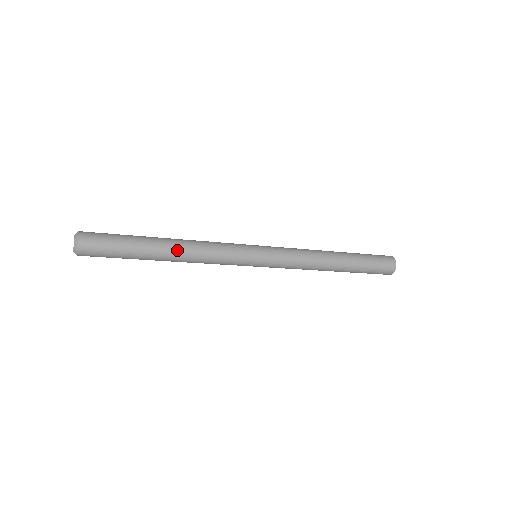
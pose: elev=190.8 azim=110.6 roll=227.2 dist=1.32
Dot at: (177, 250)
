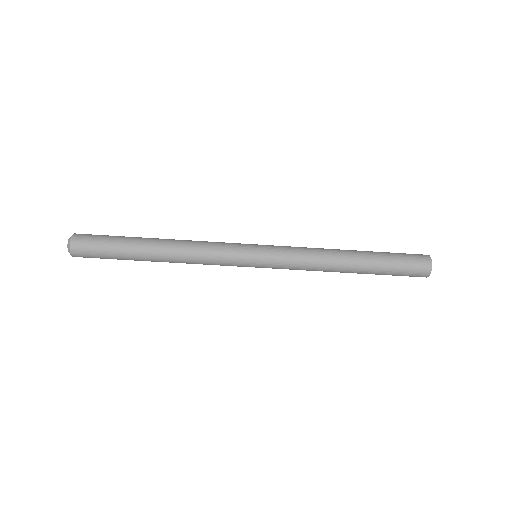
Dot at: (167, 242)
